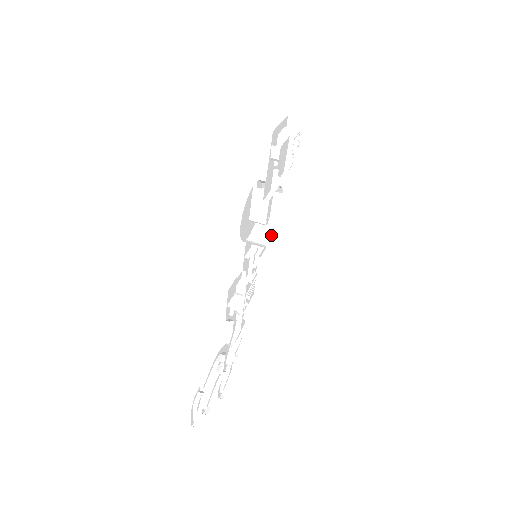
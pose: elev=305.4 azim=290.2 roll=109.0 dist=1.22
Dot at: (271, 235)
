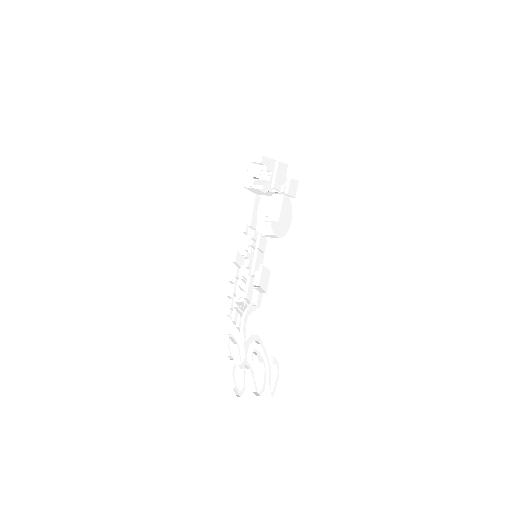
Dot at: (273, 233)
